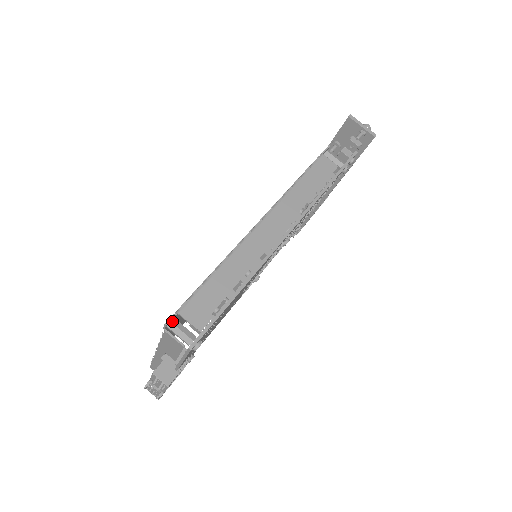
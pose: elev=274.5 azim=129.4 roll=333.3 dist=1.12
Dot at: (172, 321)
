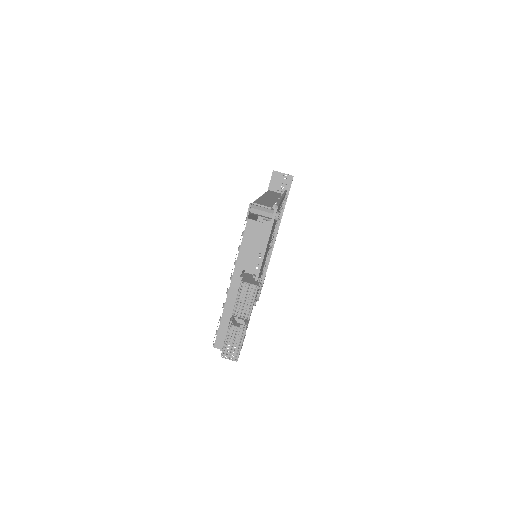
Dot at: (253, 205)
